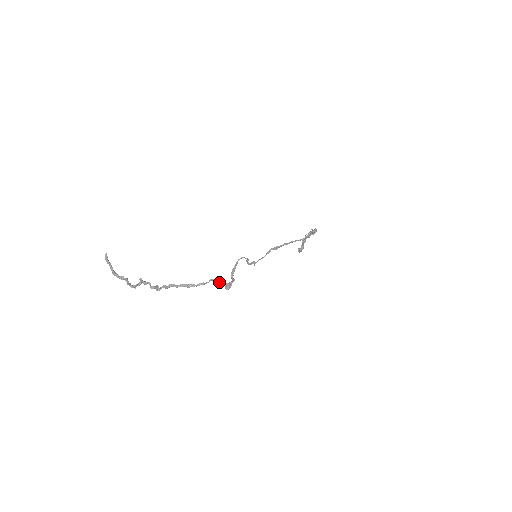
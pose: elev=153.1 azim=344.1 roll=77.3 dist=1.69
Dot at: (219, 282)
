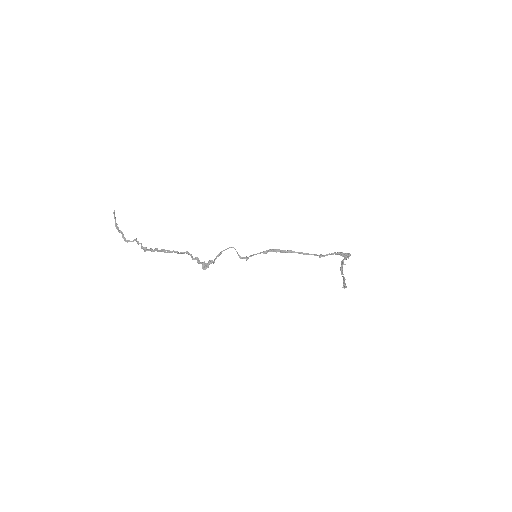
Dot at: (197, 259)
